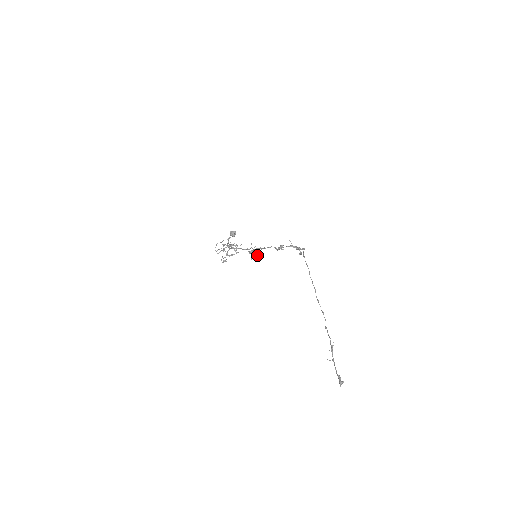
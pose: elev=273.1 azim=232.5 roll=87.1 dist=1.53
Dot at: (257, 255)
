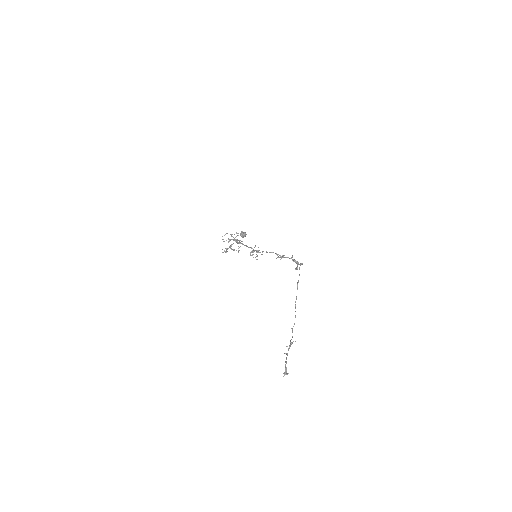
Dot at: occluded
